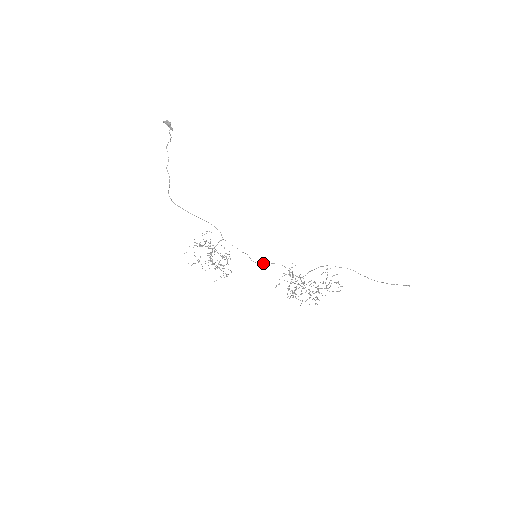
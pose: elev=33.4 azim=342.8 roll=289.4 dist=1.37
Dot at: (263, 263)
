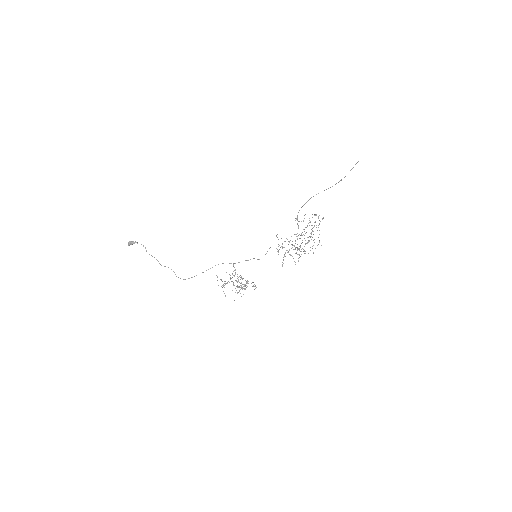
Dot at: (266, 253)
